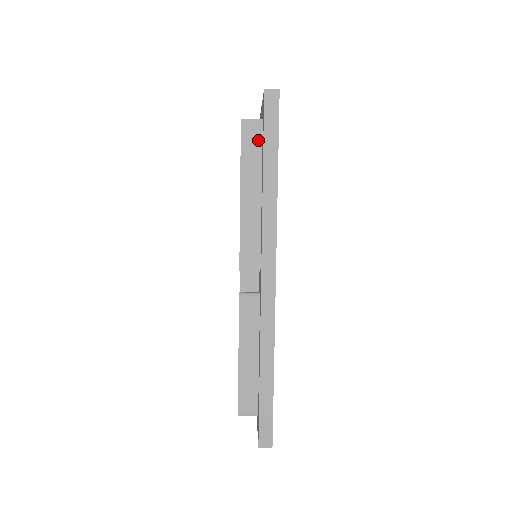
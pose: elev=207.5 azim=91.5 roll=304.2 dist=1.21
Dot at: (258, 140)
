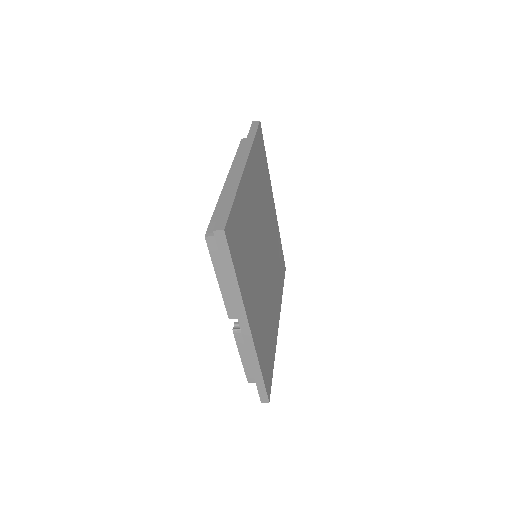
Dot at: occluded
